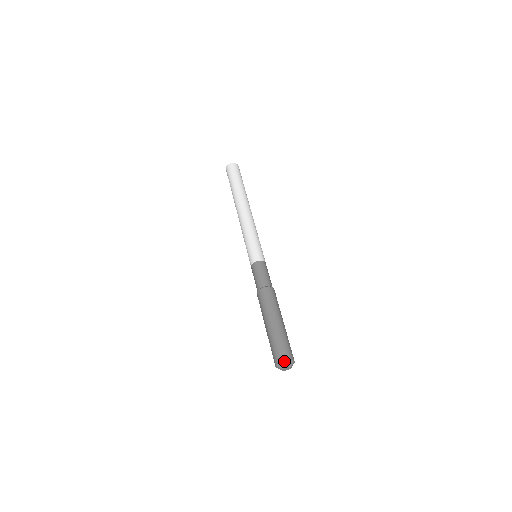
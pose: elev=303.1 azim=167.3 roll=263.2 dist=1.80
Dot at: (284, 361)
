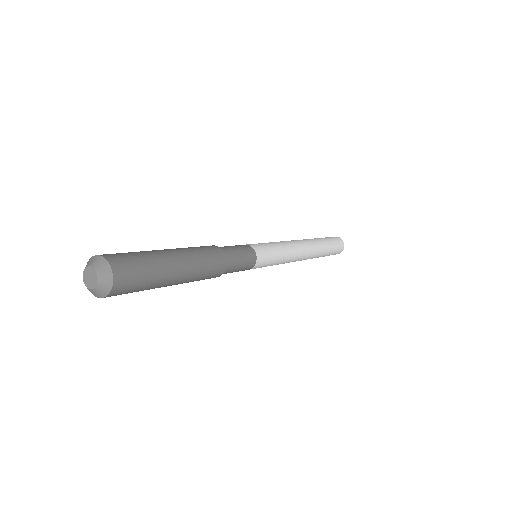
Dot at: (89, 260)
